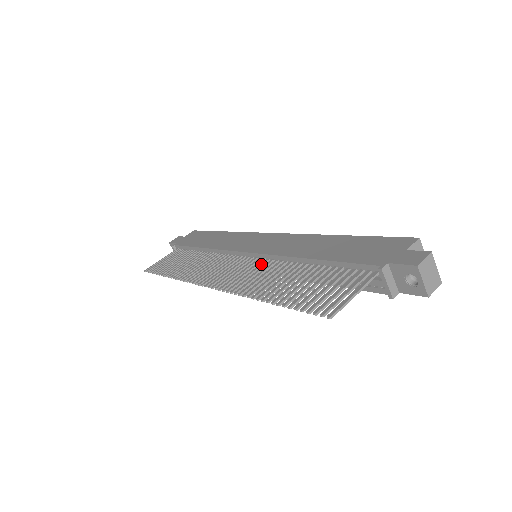
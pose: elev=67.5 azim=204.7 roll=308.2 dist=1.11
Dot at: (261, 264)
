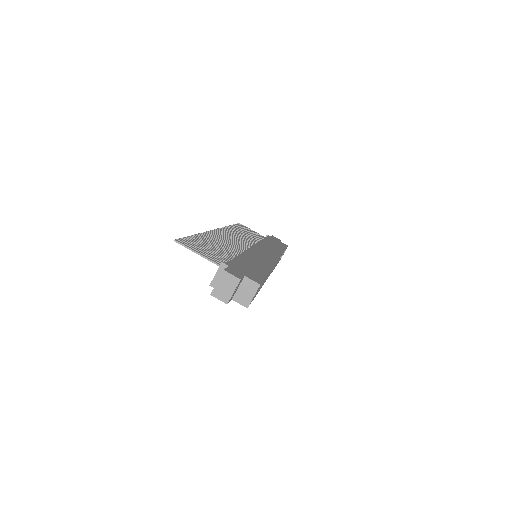
Dot at: (240, 247)
